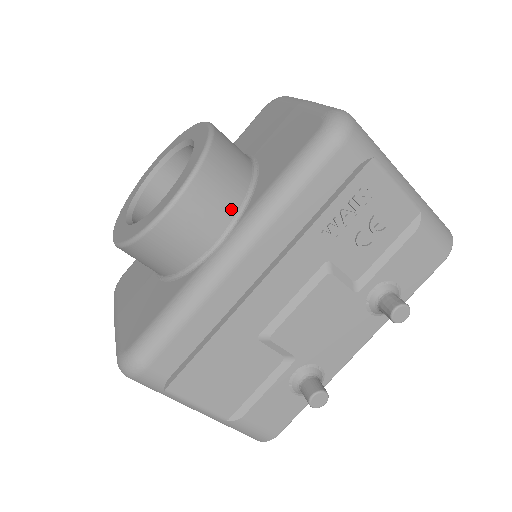
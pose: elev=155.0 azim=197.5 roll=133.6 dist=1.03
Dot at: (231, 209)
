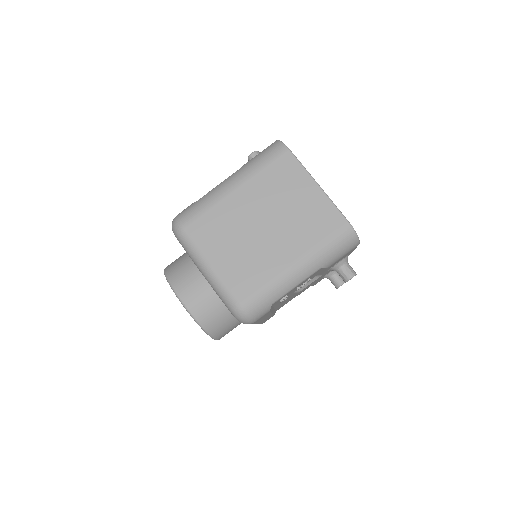
Dot at: (236, 321)
